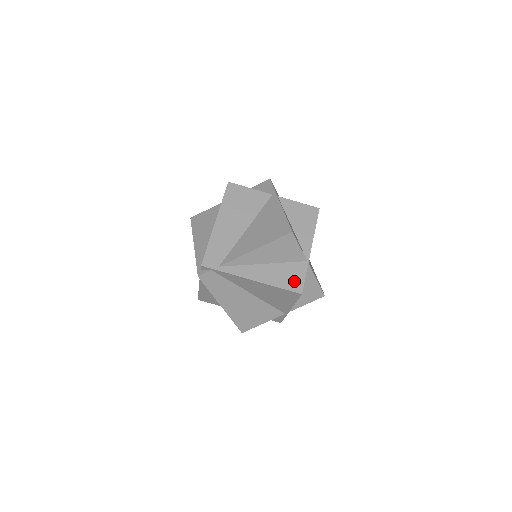
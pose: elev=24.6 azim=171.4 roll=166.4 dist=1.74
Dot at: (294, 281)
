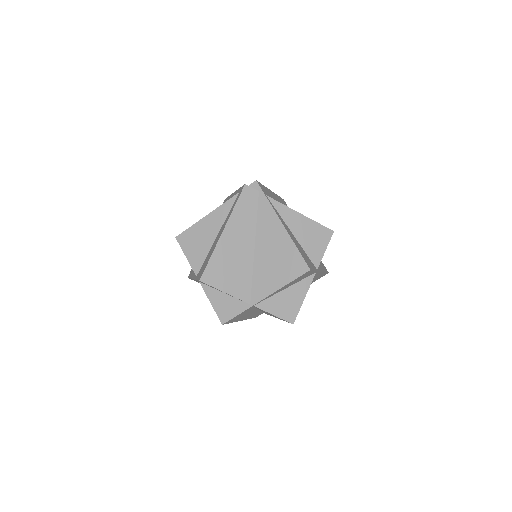
Dot at: (307, 261)
